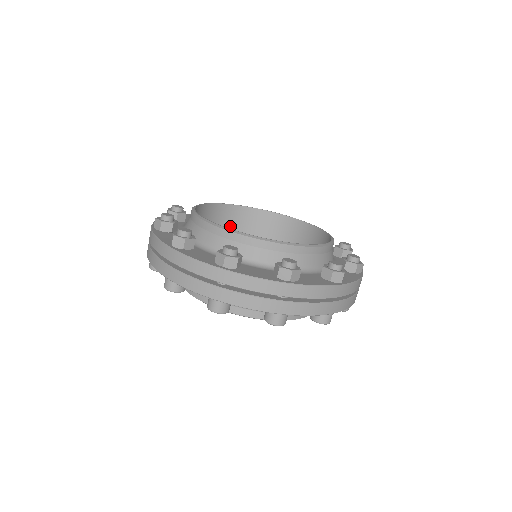
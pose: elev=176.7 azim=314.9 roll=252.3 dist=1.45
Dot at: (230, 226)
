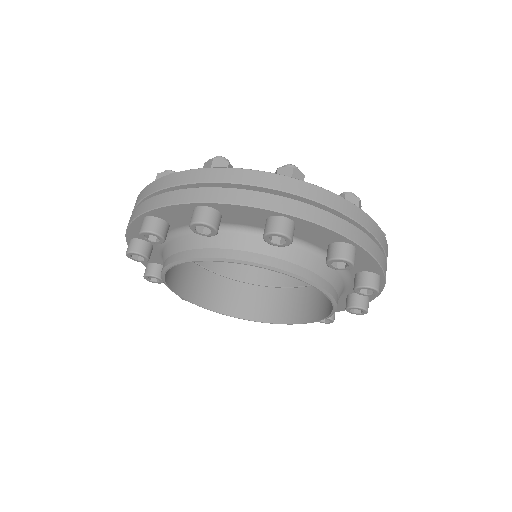
Dot at: (228, 266)
